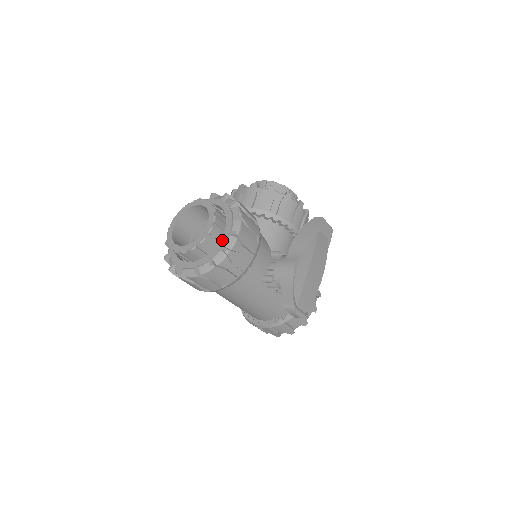
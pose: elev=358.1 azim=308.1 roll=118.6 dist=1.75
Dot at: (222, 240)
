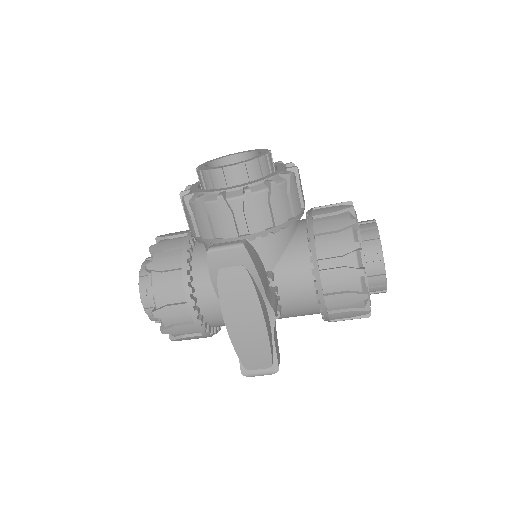
Dot at: occluded
